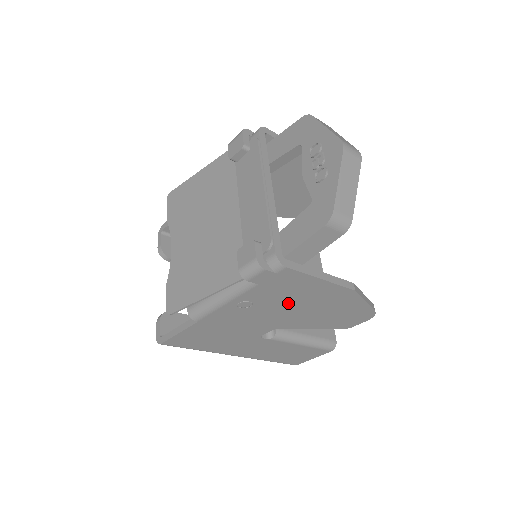
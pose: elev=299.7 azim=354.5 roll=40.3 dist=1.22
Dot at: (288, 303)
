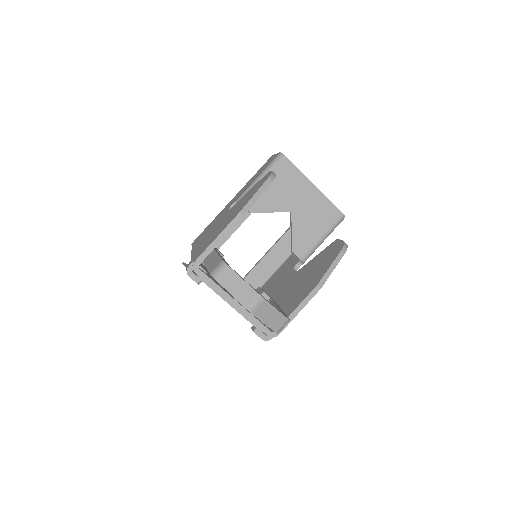
Dot at: occluded
